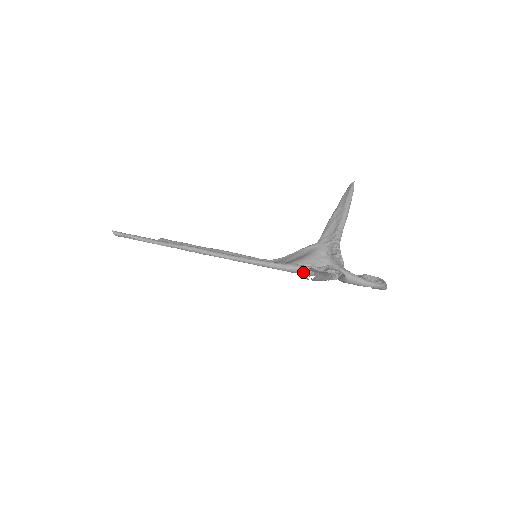
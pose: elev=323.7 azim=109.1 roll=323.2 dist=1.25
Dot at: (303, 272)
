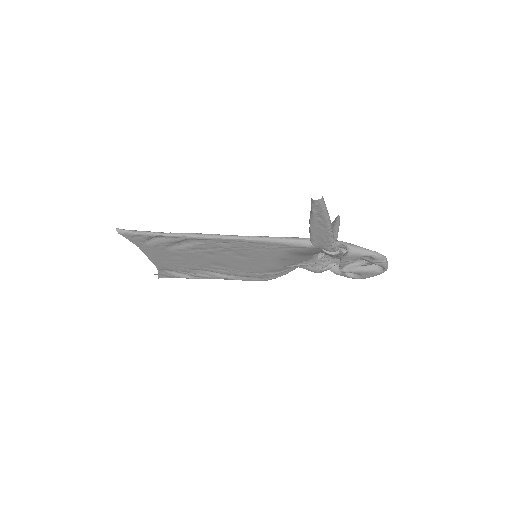
Dot at: (306, 243)
